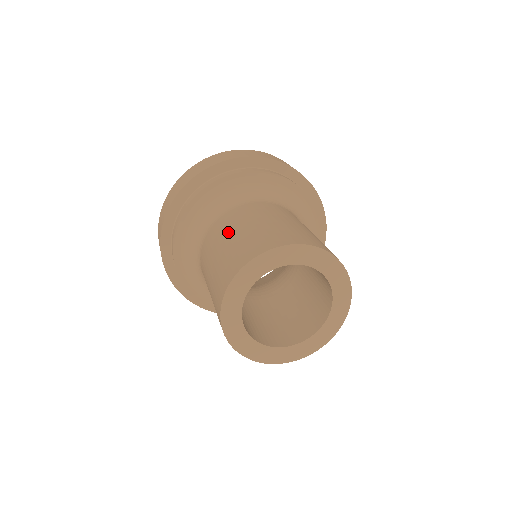
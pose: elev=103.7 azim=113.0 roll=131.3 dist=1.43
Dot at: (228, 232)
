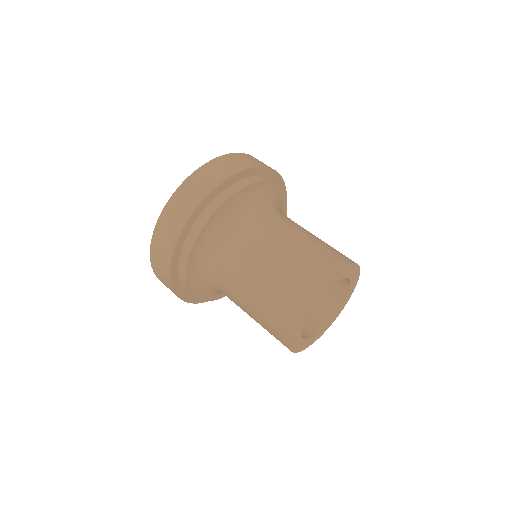
Dot at: (248, 282)
